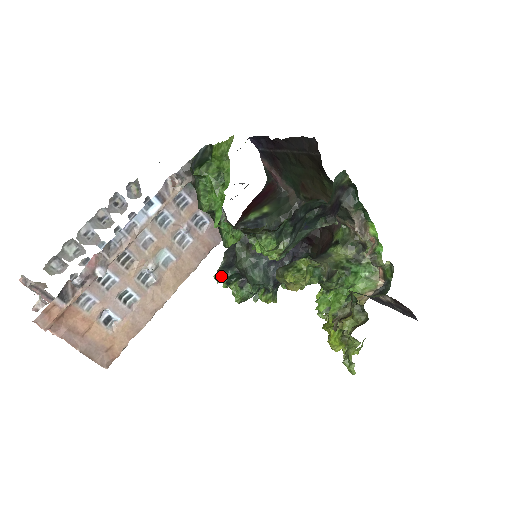
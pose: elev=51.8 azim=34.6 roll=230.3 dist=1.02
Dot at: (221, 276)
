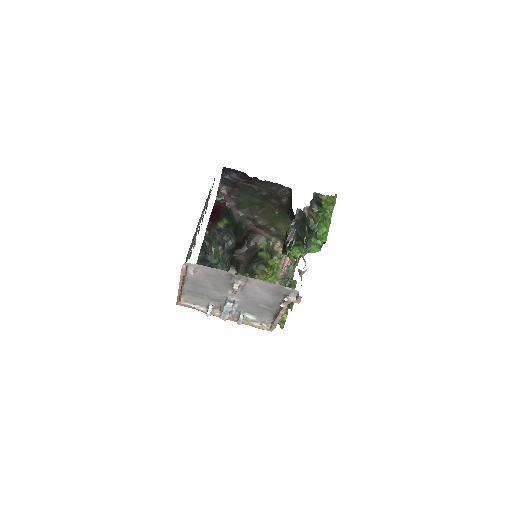
Dot at: occluded
